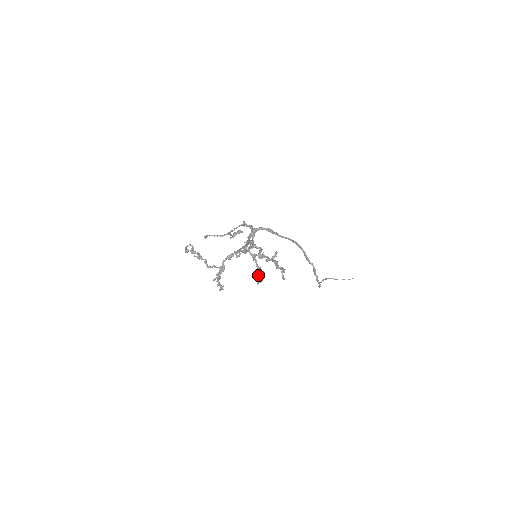
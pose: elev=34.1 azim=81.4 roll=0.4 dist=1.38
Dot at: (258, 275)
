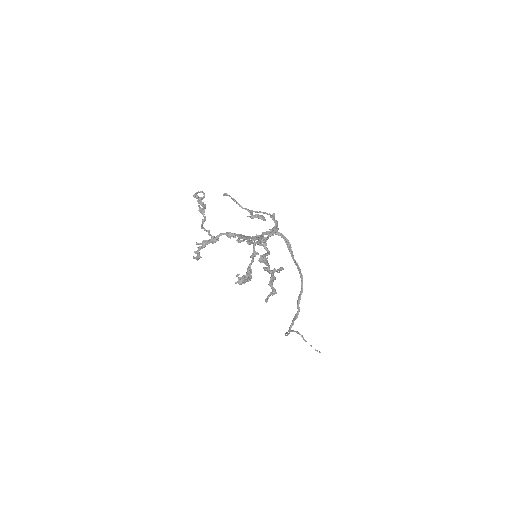
Dot at: (243, 275)
